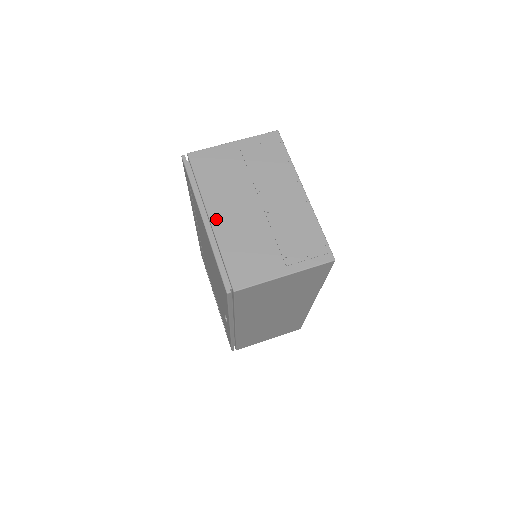
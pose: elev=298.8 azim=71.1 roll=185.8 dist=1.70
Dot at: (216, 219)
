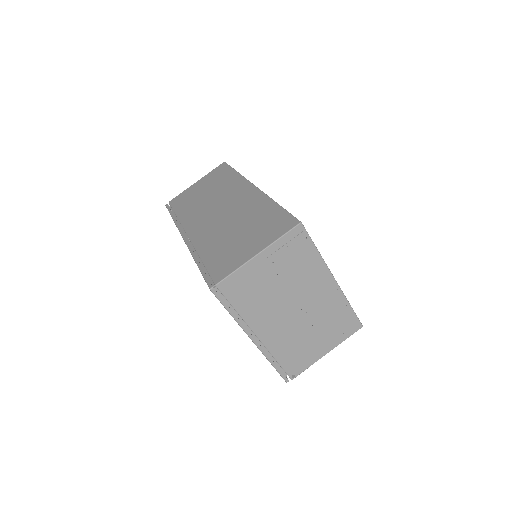
Dot at: (264, 336)
